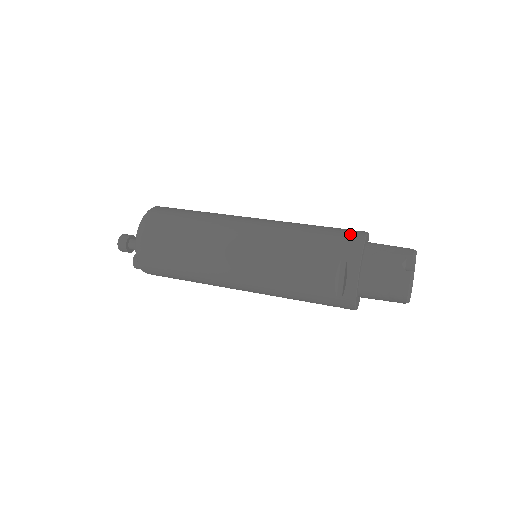
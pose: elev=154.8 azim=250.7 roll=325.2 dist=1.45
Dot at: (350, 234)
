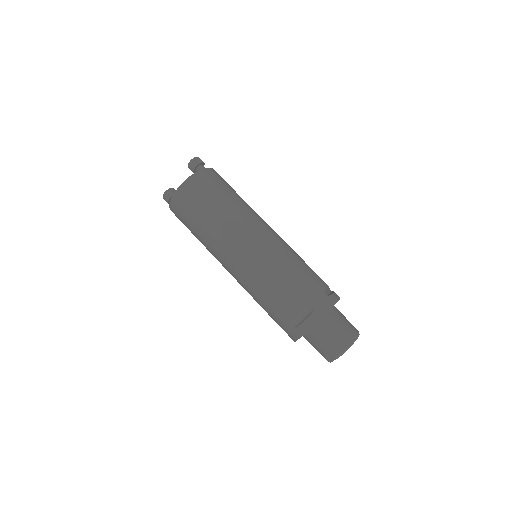
Dot at: (304, 315)
